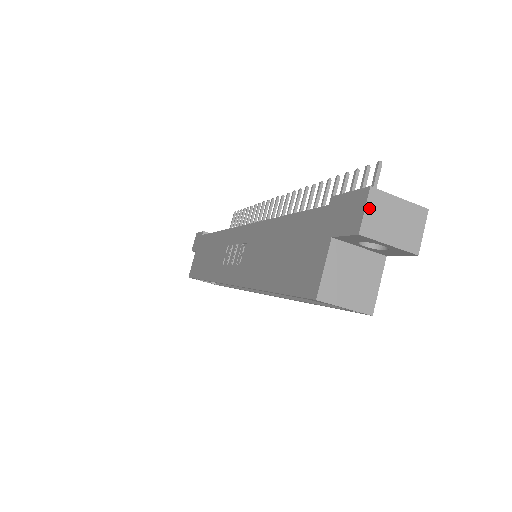
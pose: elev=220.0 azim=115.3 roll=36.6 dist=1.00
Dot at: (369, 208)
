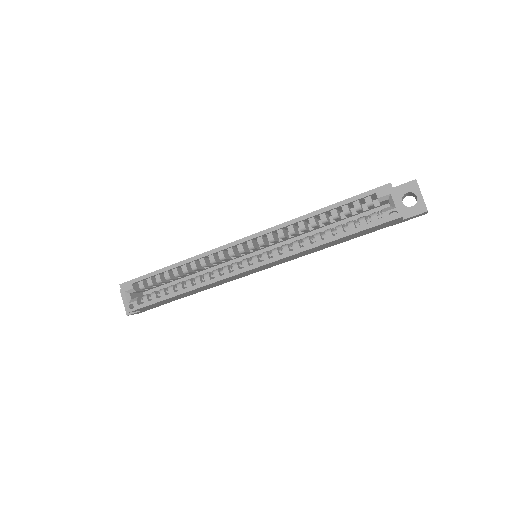
Dot at: occluded
